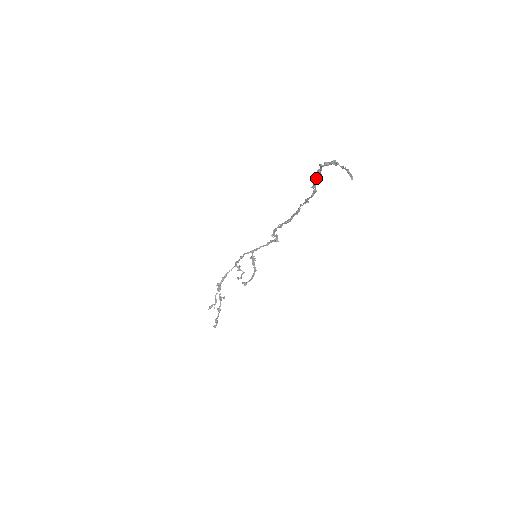
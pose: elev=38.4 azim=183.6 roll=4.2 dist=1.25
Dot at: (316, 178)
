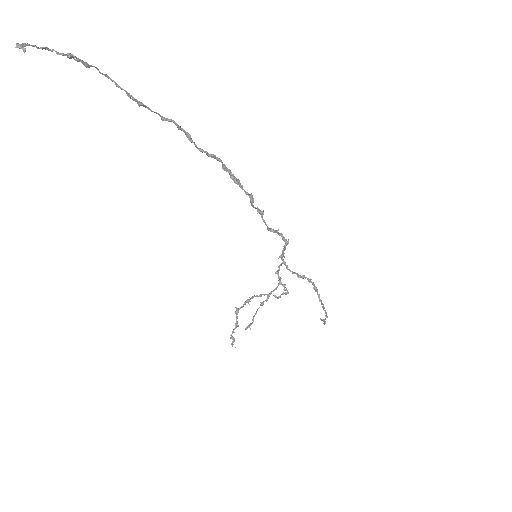
Dot at: (132, 99)
